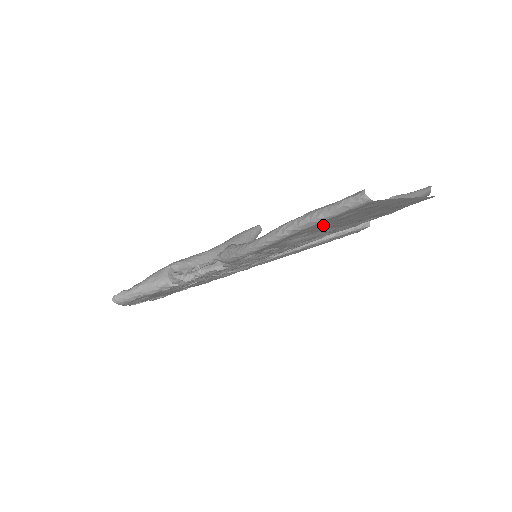
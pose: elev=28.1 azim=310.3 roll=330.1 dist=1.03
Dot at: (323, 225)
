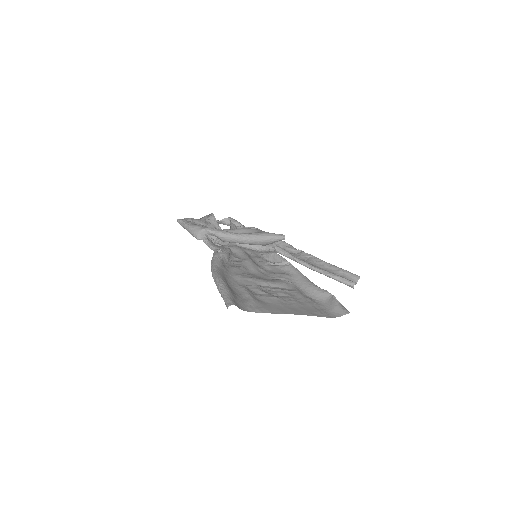
Dot at: (238, 292)
